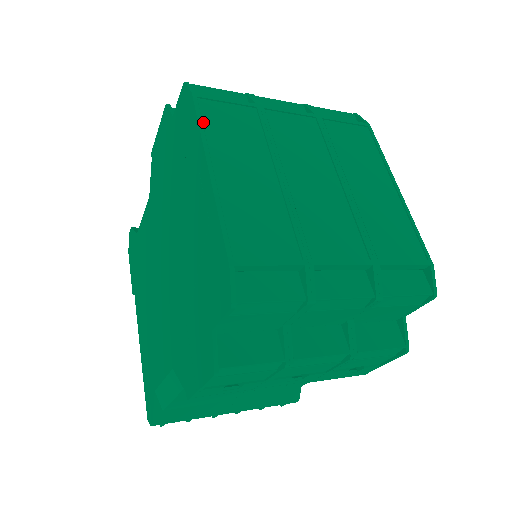
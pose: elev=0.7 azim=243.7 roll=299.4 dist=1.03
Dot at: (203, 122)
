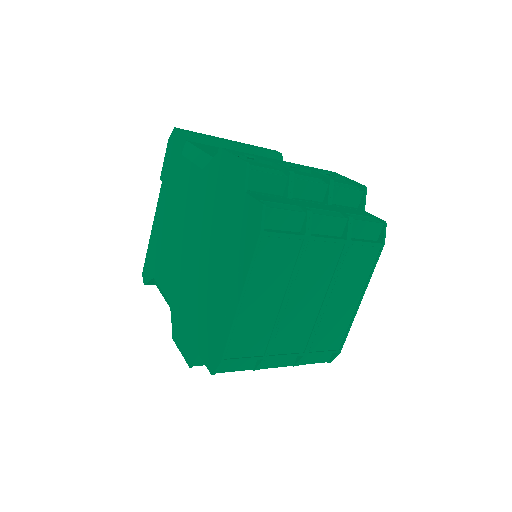
Dot at: (255, 259)
